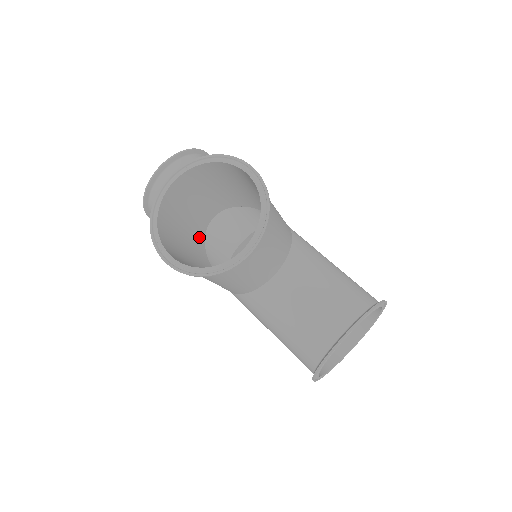
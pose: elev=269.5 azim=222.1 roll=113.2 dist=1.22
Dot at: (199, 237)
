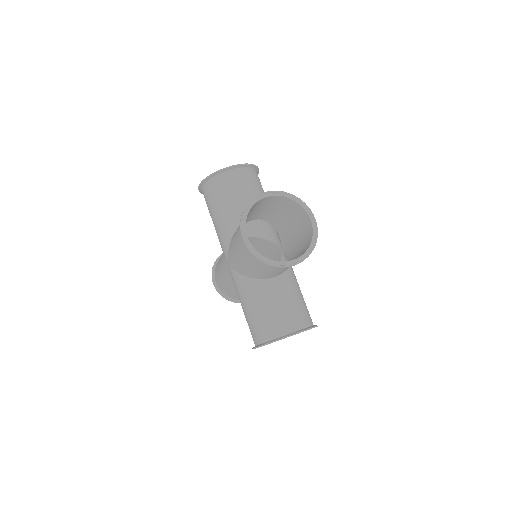
Dot at: occluded
